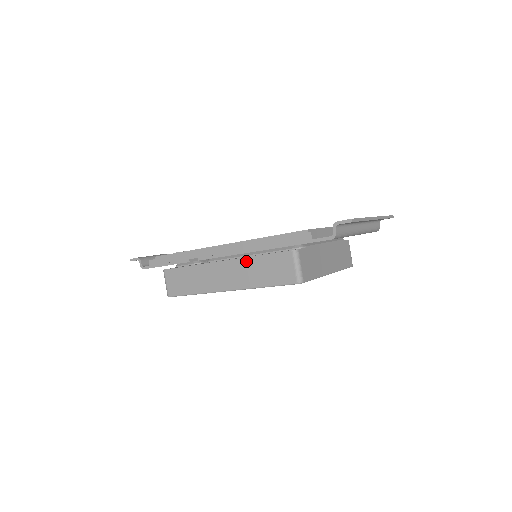
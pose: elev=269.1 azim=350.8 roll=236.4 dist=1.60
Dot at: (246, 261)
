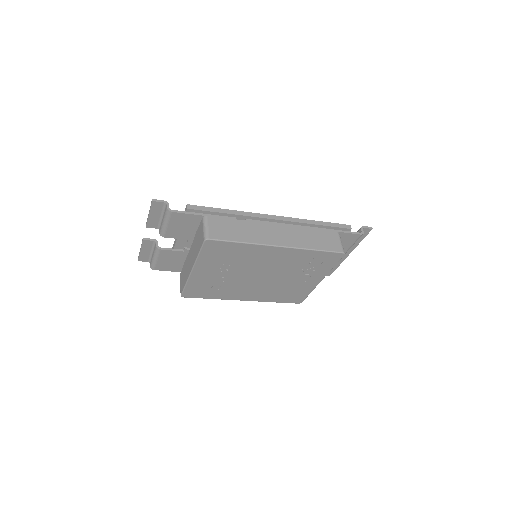
Dot at: (300, 229)
